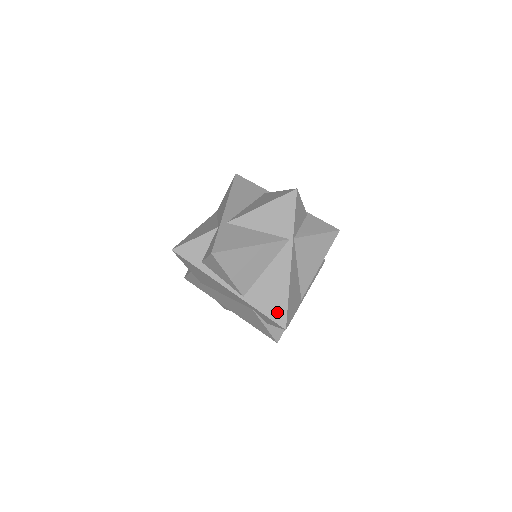
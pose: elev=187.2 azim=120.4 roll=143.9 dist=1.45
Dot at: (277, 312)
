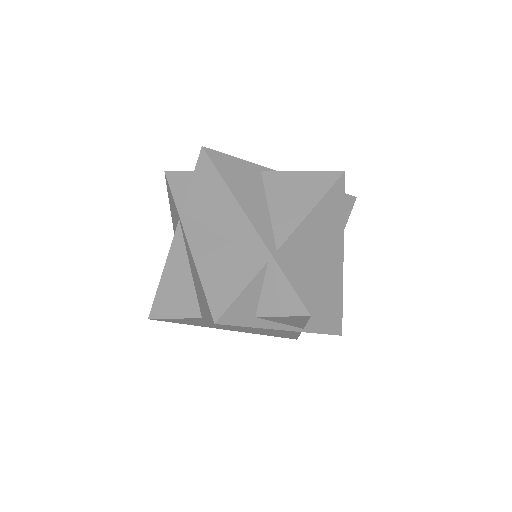
Dot at: (334, 324)
